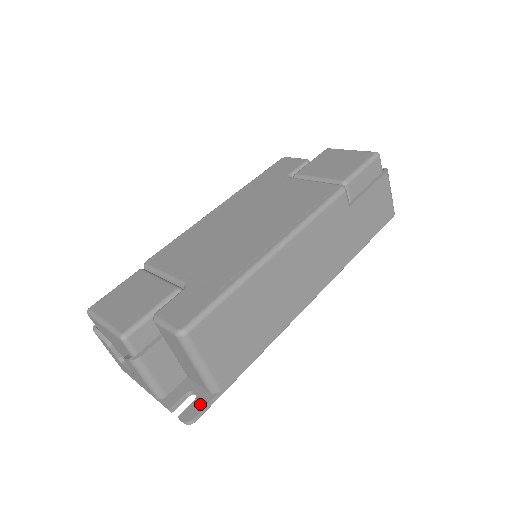
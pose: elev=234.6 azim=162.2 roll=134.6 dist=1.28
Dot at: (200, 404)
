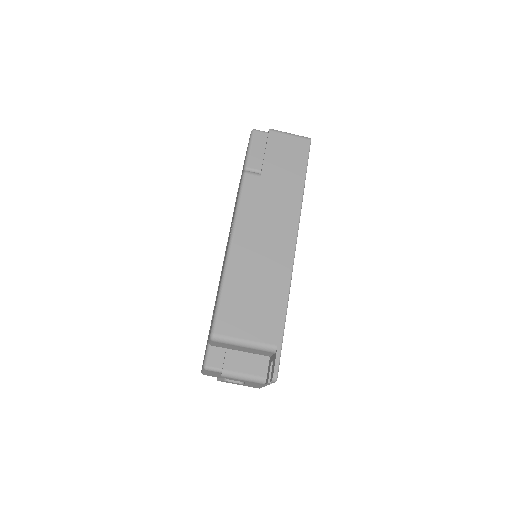
Dot at: (273, 364)
